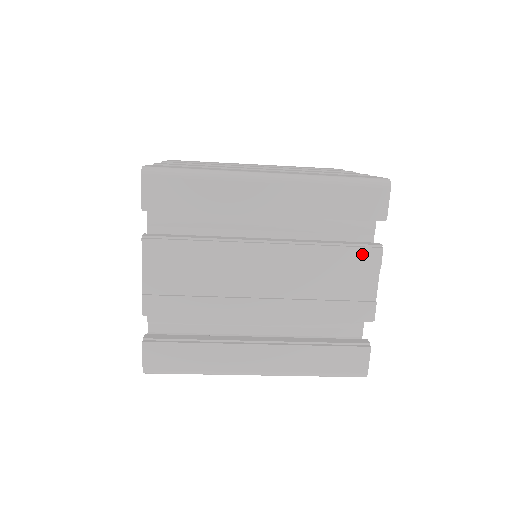
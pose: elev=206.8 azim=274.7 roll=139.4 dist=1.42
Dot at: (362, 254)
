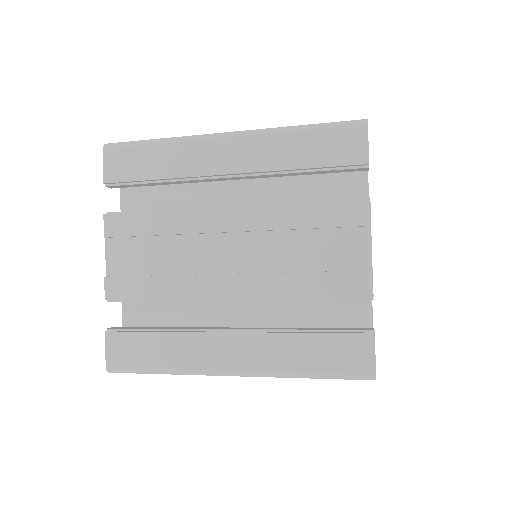
Dot at: (344, 210)
